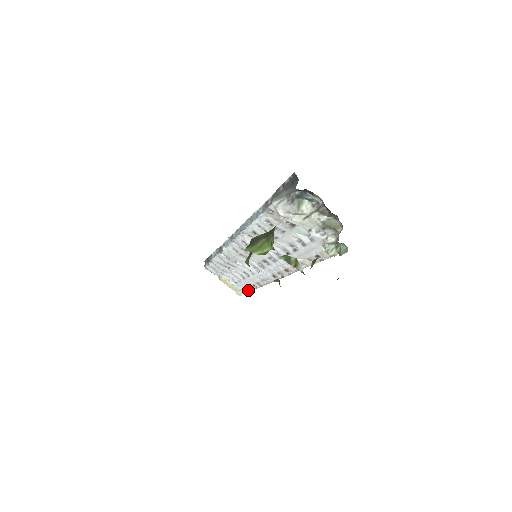
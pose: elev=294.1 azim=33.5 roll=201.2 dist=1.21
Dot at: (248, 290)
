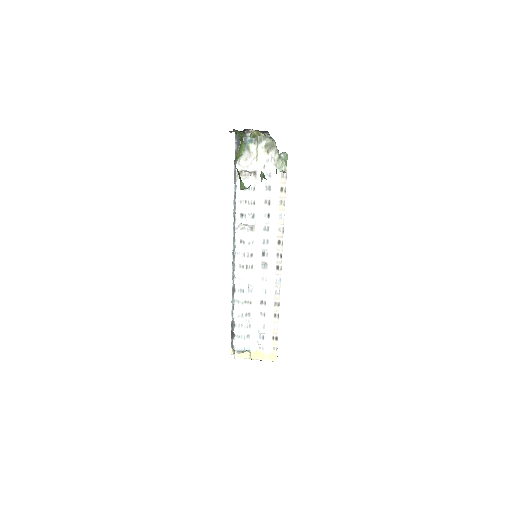
Dot at: (275, 334)
